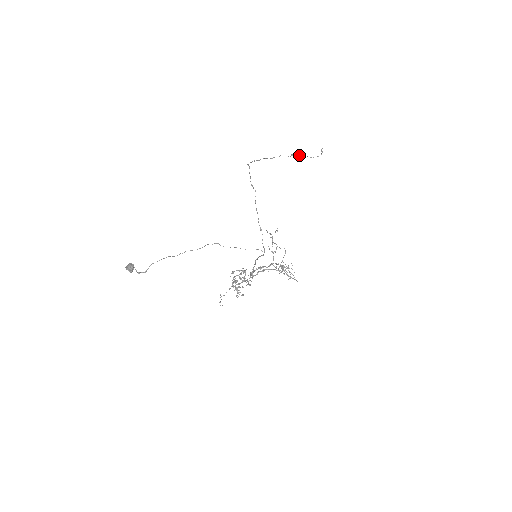
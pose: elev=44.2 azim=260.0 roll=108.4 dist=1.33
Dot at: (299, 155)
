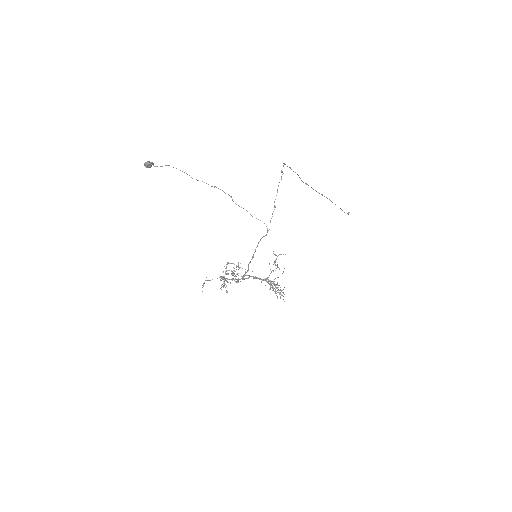
Dot at: occluded
